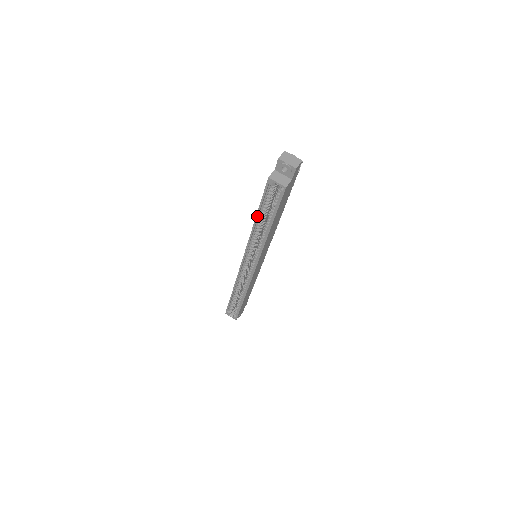
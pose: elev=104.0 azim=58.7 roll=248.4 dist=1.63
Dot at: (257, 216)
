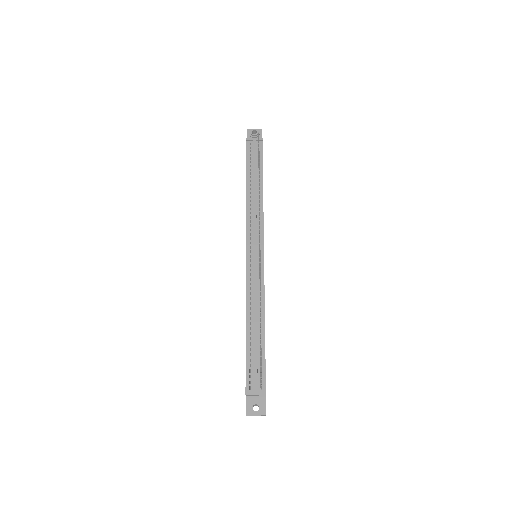
Dot at: occluded
